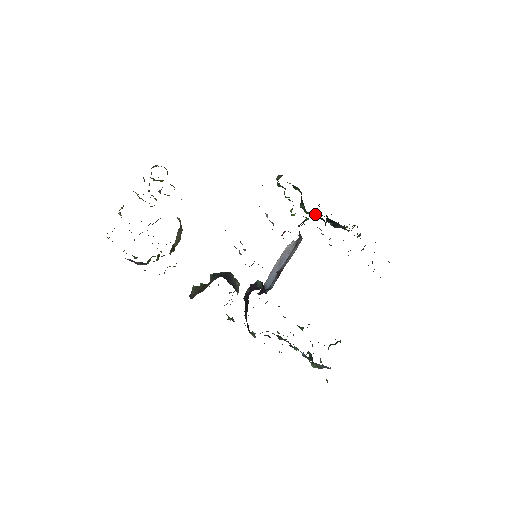
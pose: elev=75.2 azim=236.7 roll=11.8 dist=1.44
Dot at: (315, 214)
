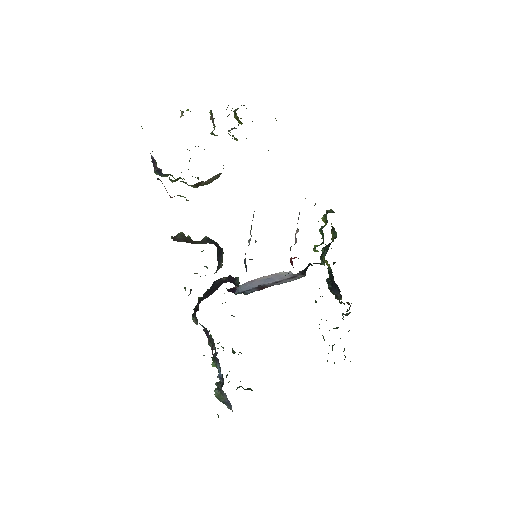
Dot at: (329, 266)
